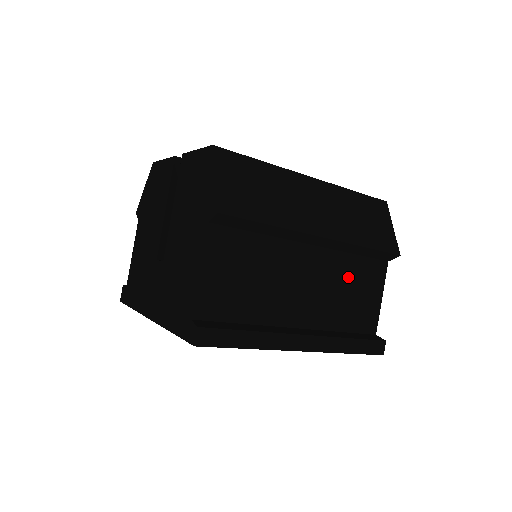
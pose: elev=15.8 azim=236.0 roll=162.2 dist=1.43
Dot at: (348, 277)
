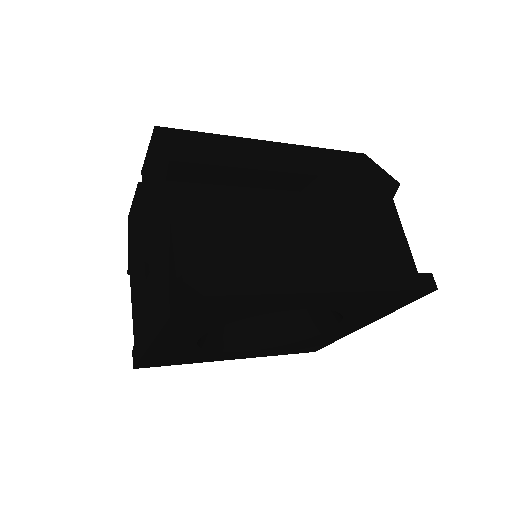
Dot at: (353, 219)
